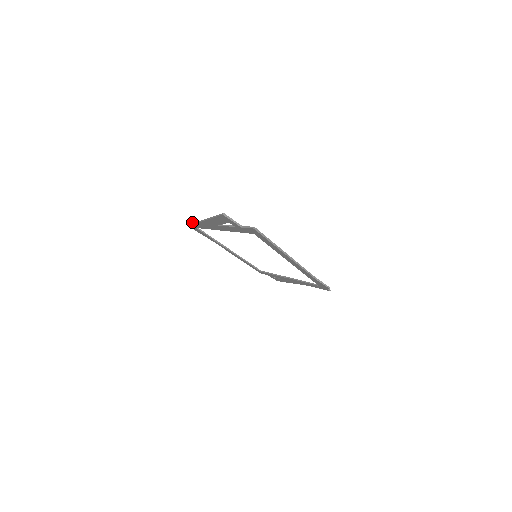
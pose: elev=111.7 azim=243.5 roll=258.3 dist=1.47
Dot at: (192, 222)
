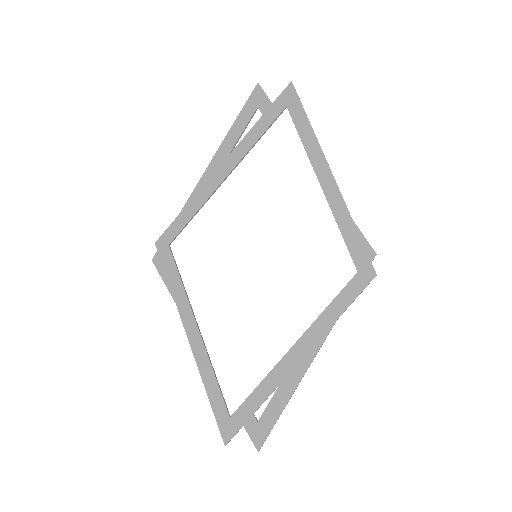
Dot at: (172, 223)
